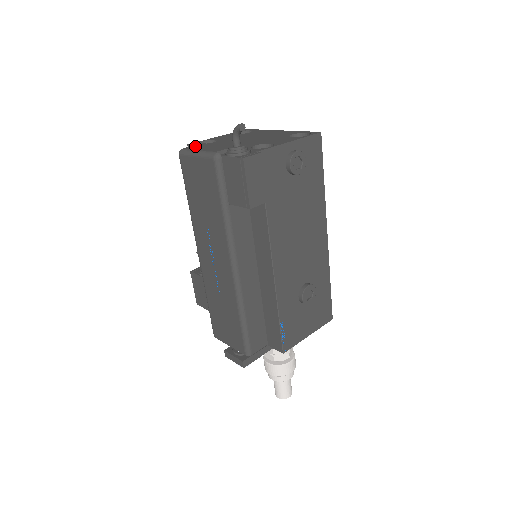
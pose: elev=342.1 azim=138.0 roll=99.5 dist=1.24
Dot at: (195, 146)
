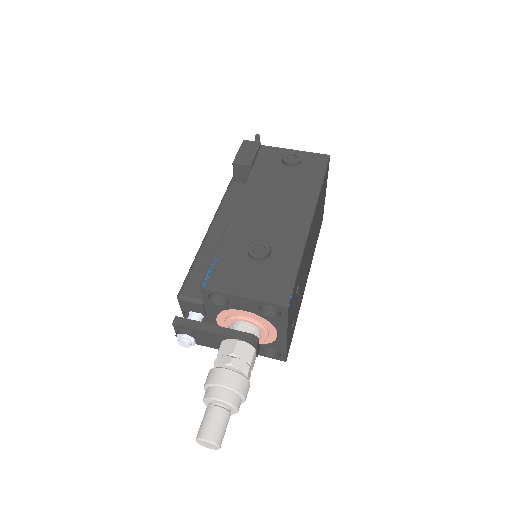
Dot at: occluded
